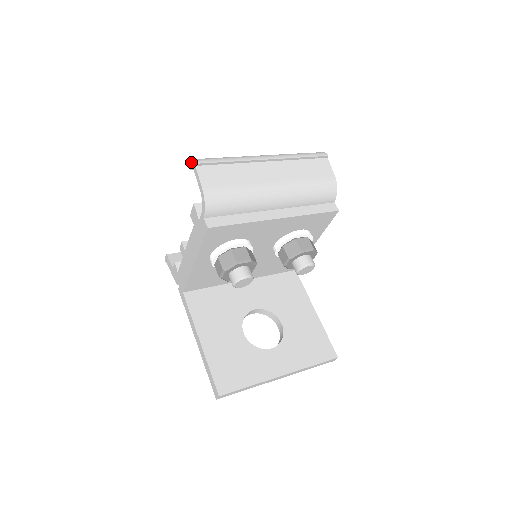
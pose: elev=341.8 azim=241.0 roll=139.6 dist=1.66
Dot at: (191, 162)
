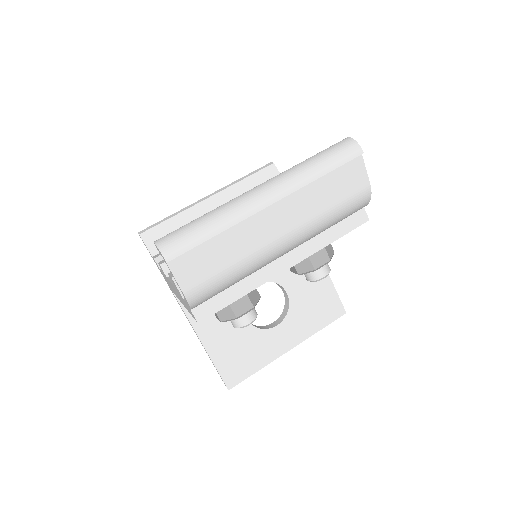
Dot at: occluded
